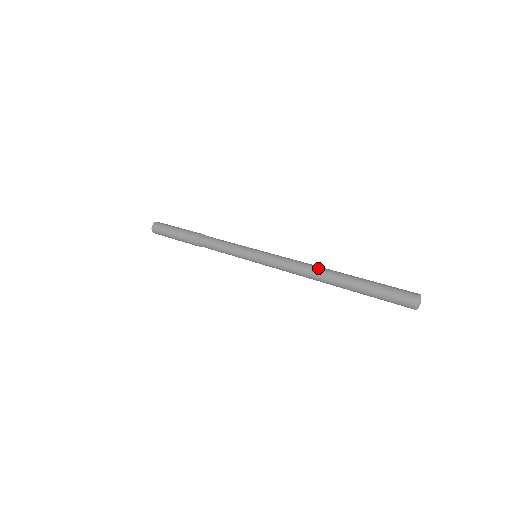
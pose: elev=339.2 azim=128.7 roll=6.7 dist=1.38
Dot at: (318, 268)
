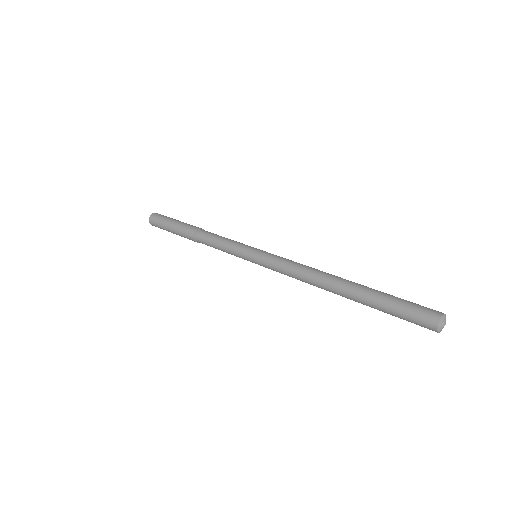
Dot at: (323, 275)
